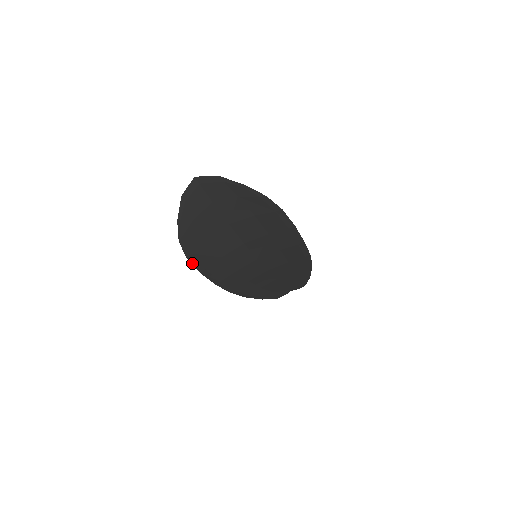
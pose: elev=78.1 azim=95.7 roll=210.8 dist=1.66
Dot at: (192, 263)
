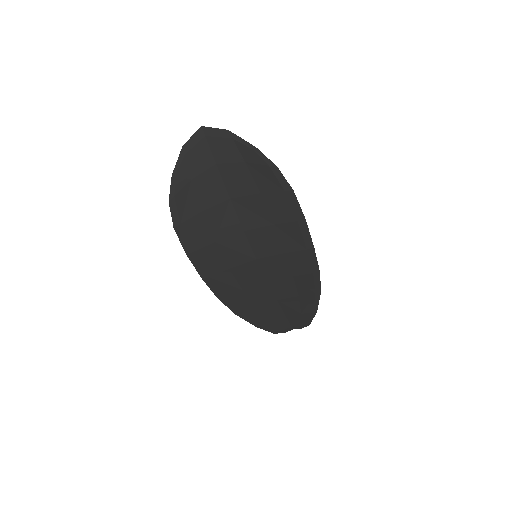
Dot at: (179, 238)
